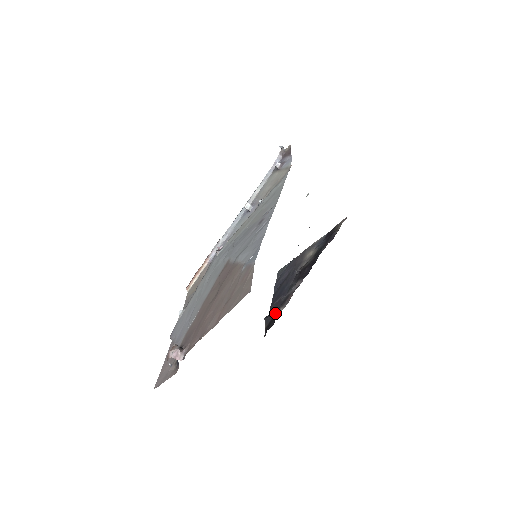
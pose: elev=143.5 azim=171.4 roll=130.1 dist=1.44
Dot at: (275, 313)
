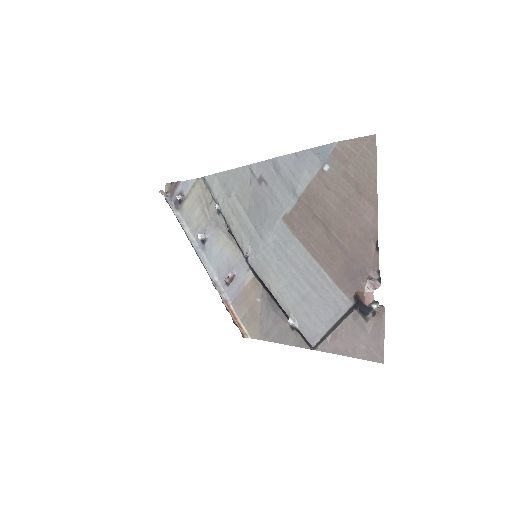
Dot at: occluded
